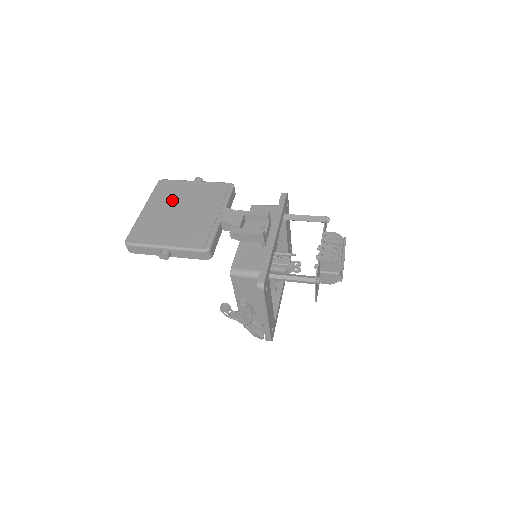
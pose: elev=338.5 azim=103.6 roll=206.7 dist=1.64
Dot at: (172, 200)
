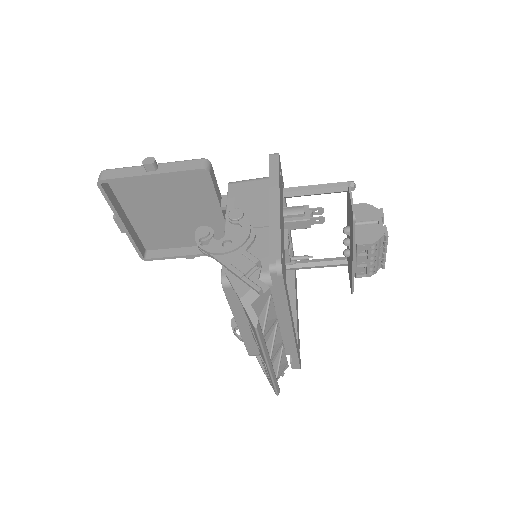
Dot at: (162, 222)
